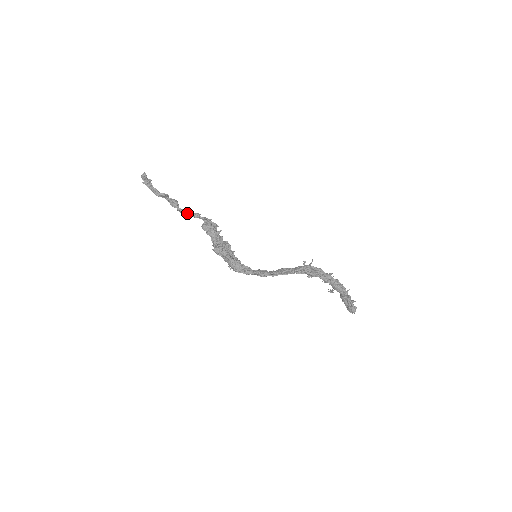
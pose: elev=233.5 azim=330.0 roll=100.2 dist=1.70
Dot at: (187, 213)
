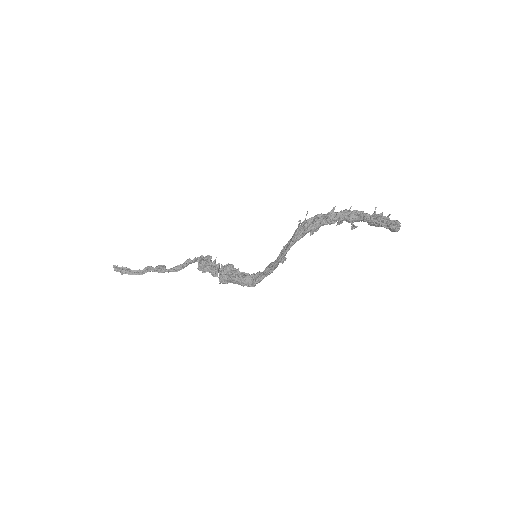
Dot at: (177, 268)
